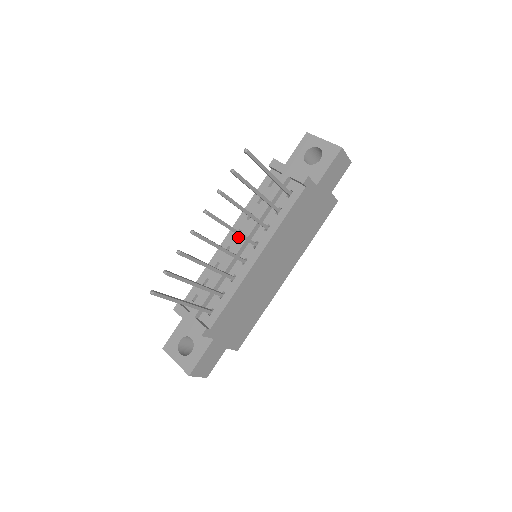
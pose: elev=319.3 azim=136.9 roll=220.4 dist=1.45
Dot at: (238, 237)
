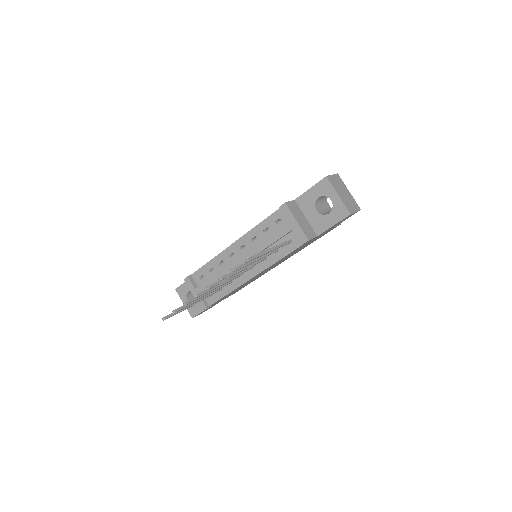
Dot at: (241, 251)
